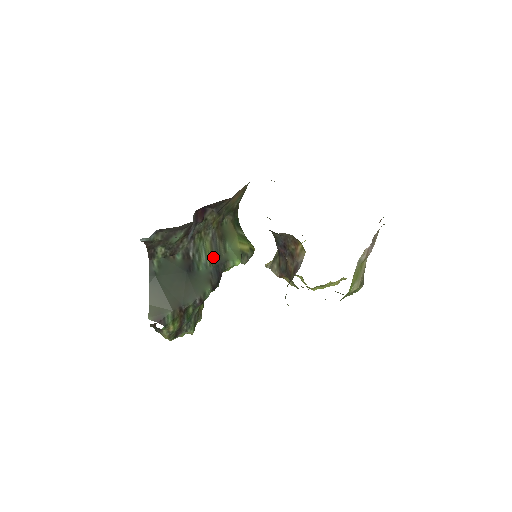
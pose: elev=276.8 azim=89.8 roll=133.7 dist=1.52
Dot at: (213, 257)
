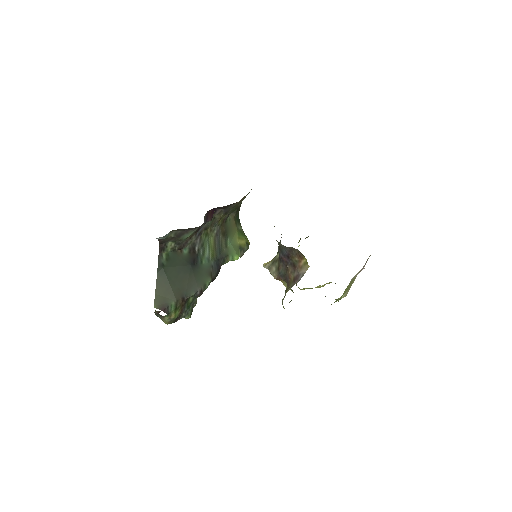
Dot at: (215, 252)
